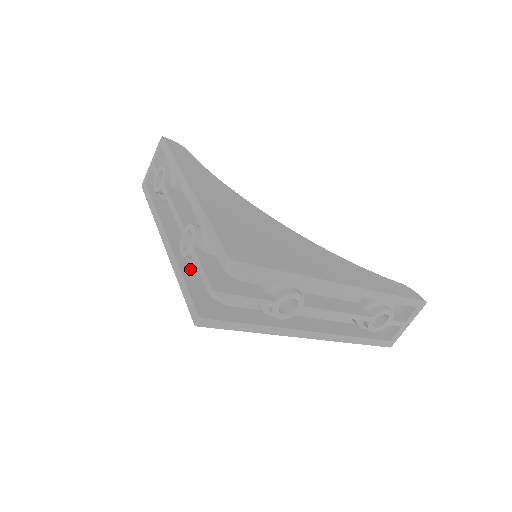
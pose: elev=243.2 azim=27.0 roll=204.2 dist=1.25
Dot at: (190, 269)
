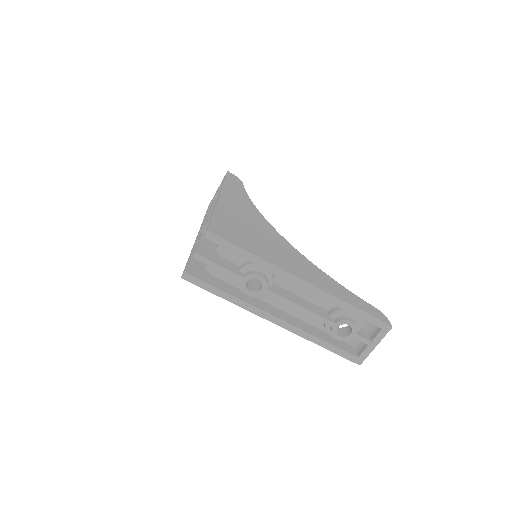
Dot at: occluded
